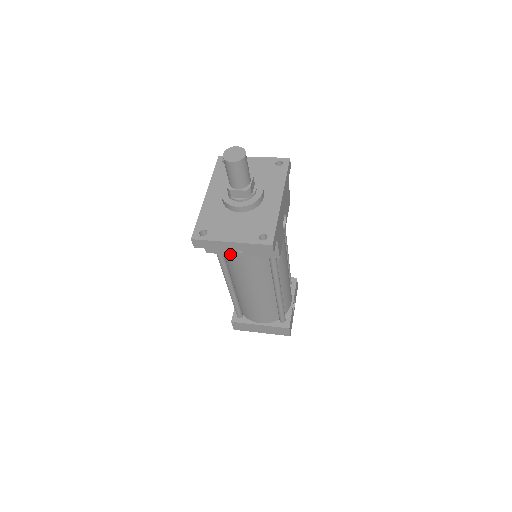
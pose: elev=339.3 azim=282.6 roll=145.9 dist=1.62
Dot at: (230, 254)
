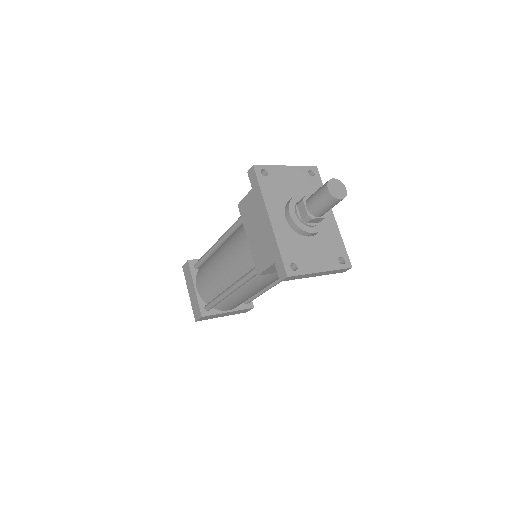
Dot at: occluded
